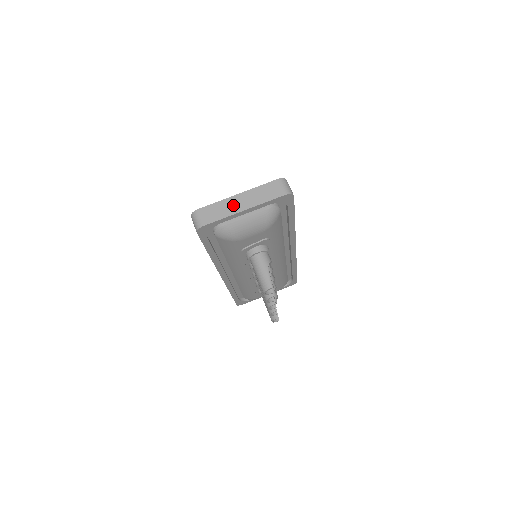
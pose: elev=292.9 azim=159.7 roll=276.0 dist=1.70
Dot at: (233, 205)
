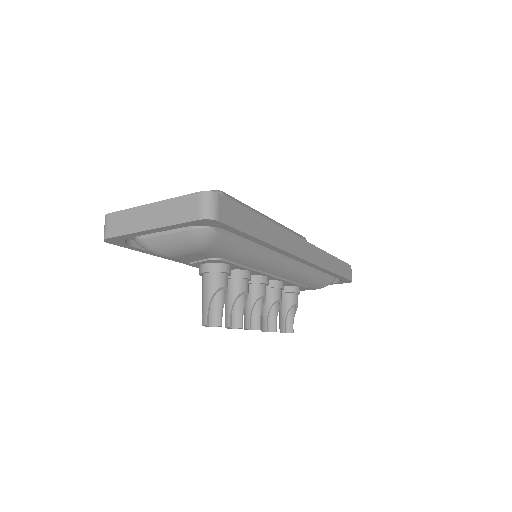
Dot at: (141, 218)
